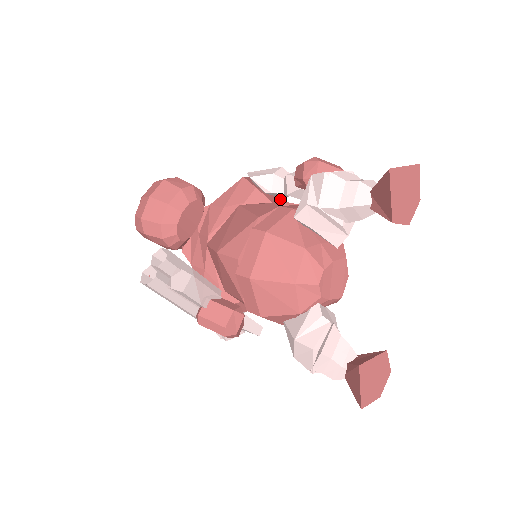
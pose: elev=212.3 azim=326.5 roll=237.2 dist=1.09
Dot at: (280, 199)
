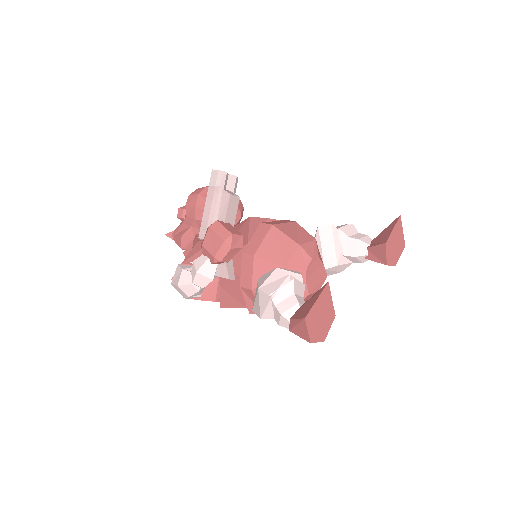
Dot at: occluded
